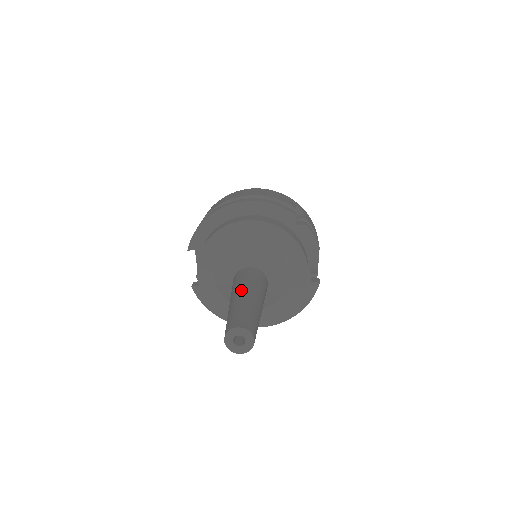
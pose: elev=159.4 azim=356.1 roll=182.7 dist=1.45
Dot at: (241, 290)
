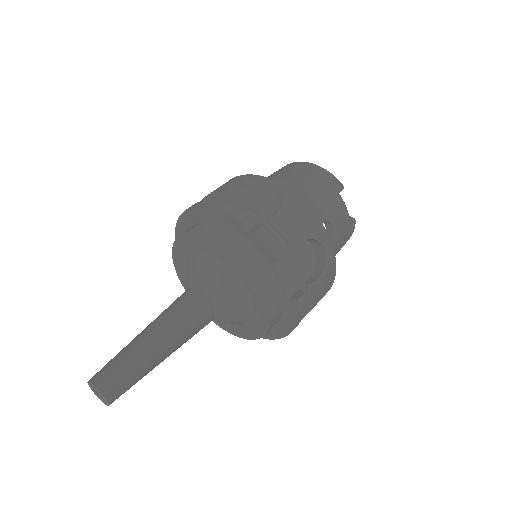
Dot at: (148, 325)
